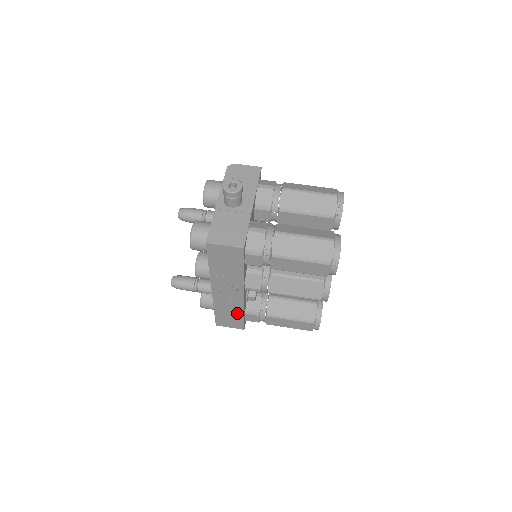
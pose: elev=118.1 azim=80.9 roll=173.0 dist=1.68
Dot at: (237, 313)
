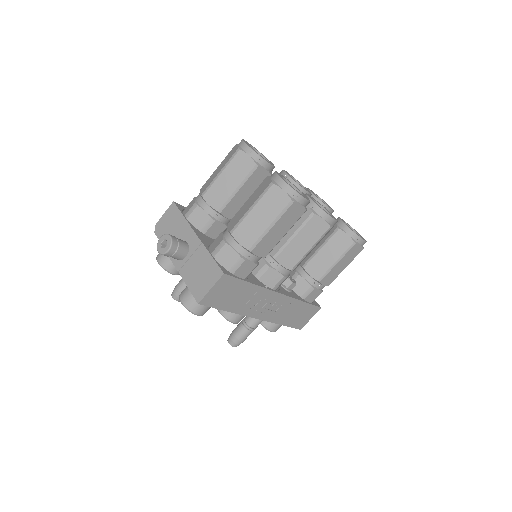
Dot at: (298, 307)
